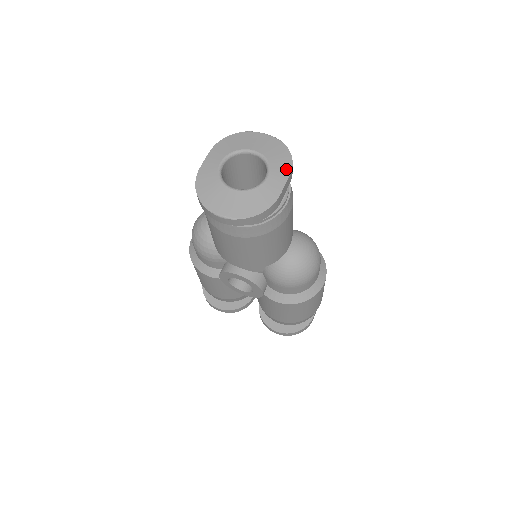
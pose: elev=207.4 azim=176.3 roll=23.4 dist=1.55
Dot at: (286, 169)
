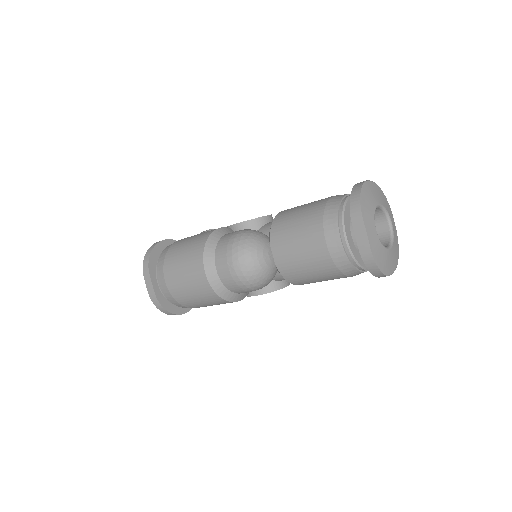
Dot at: (390, 209)
